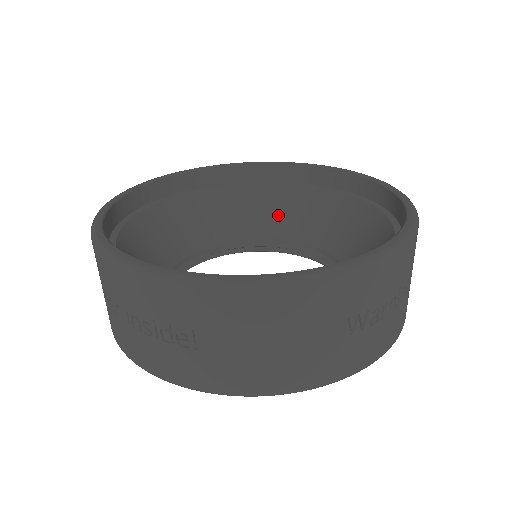
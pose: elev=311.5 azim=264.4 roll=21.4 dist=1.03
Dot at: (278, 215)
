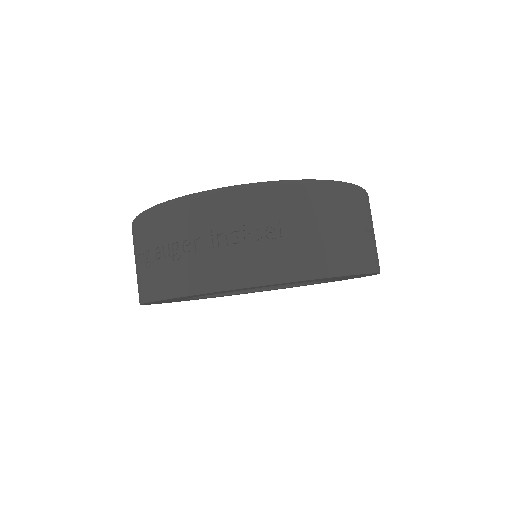
Dot at: occluded
